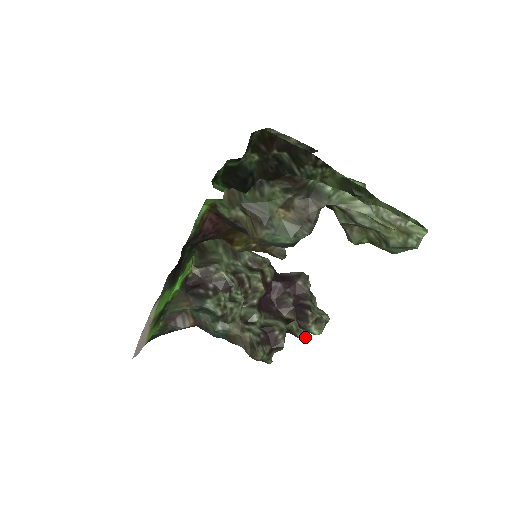
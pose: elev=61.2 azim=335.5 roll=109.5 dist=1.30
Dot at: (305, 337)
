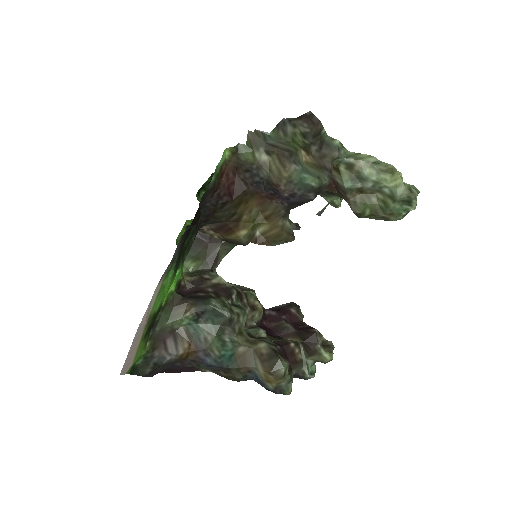
Dot at: (312, 375)
